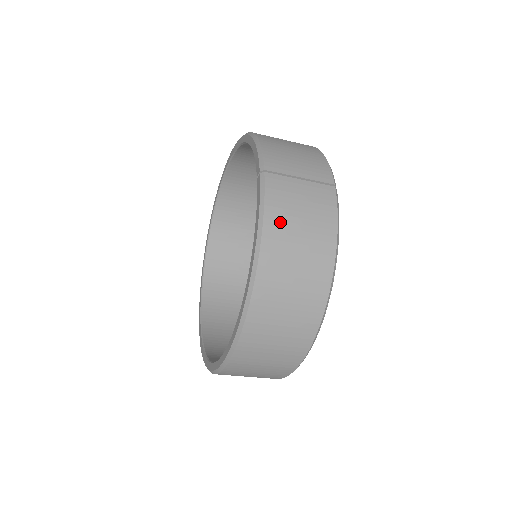
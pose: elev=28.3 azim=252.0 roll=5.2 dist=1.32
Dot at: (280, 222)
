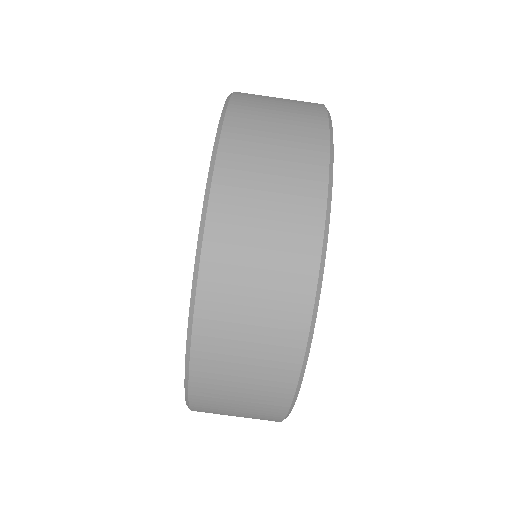
Dot at: occluded
